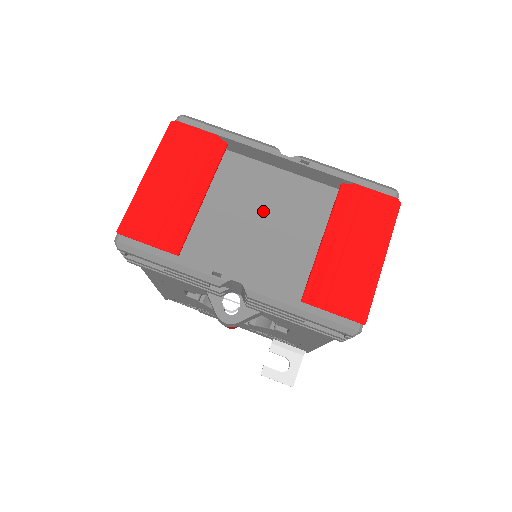
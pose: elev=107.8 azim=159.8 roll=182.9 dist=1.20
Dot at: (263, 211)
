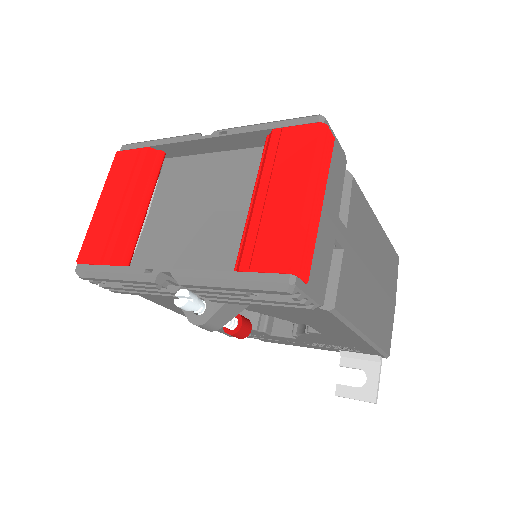
Dot at: (203, 198)
